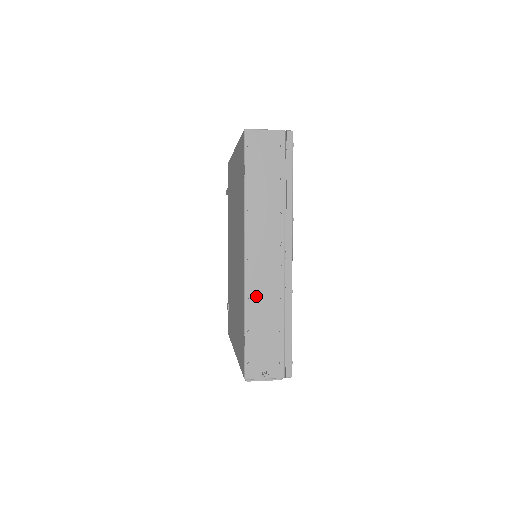
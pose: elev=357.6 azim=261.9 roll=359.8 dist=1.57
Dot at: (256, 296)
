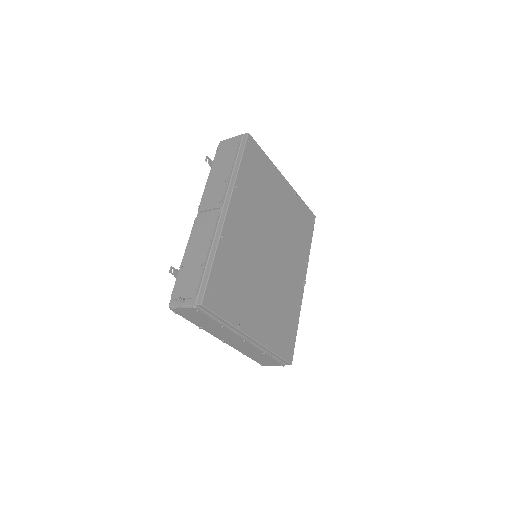
Dot at: (194, 241)
